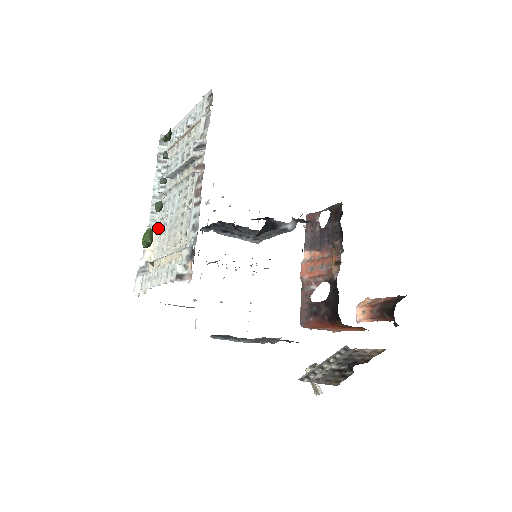
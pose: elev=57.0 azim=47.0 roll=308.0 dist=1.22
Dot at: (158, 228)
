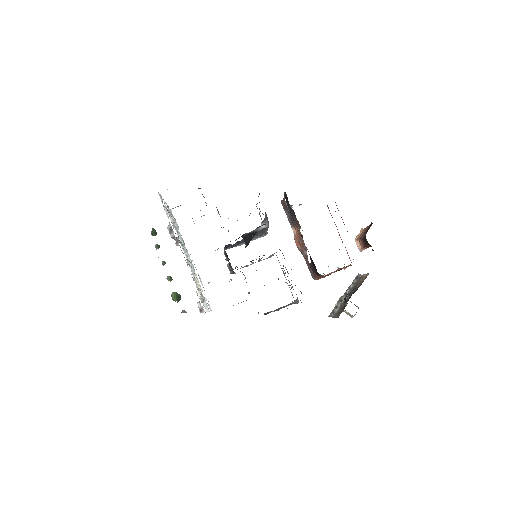
Dot at: occluded
